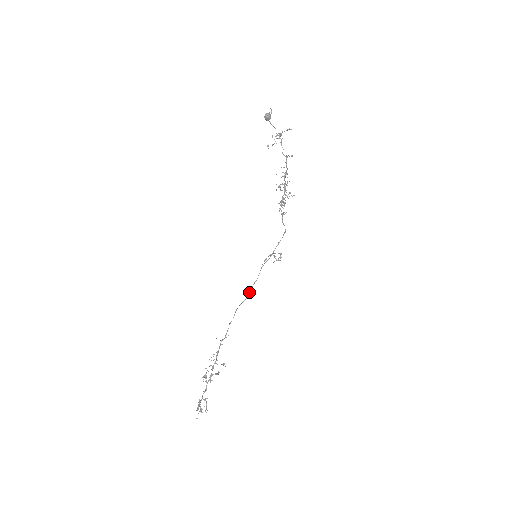
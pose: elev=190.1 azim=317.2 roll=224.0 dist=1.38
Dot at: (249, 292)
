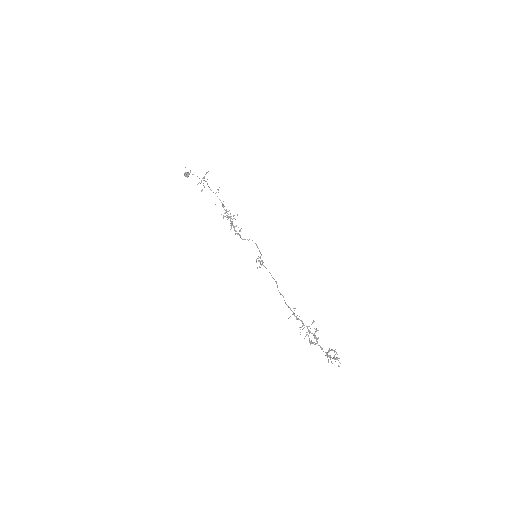
Dot at: occluded
